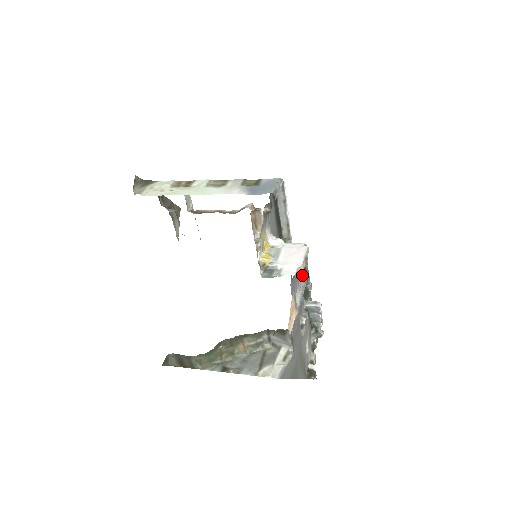
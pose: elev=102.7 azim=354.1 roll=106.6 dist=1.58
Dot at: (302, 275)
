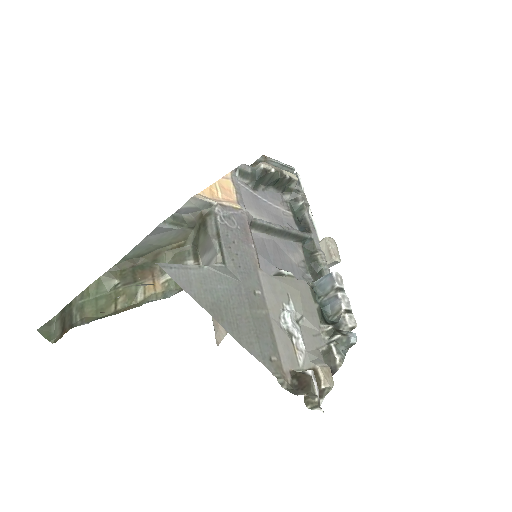
Dot at: occluded
